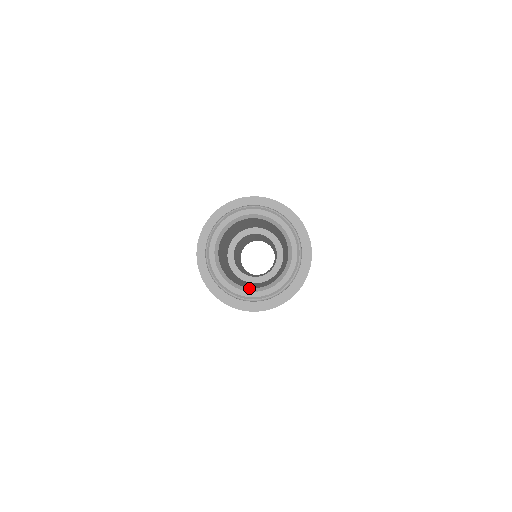
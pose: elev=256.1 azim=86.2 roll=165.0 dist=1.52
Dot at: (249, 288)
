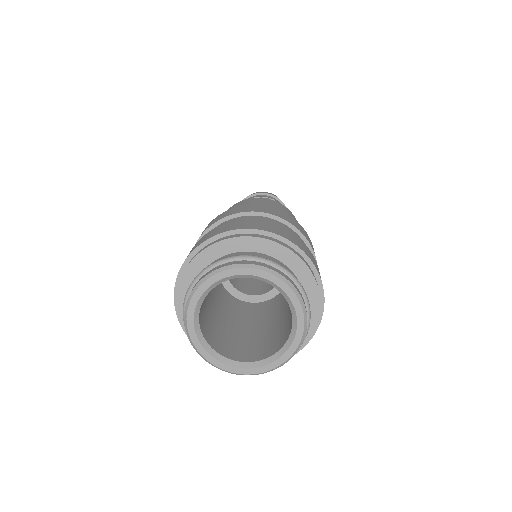
Dot at: (213, 349)
